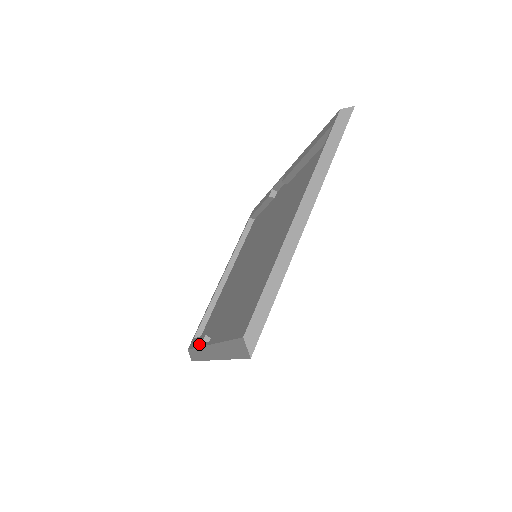
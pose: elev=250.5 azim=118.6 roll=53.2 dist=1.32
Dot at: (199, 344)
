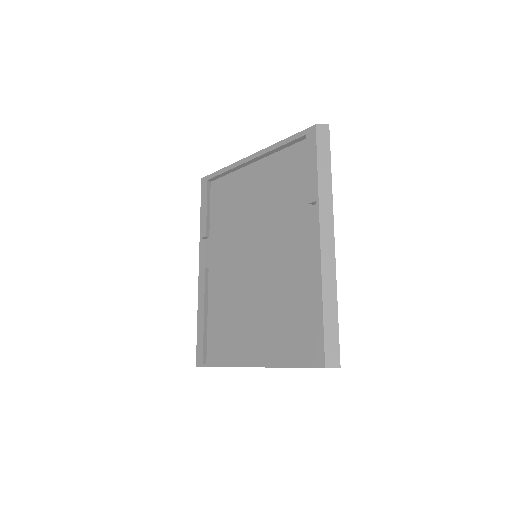
Dot at: (201, 230)
